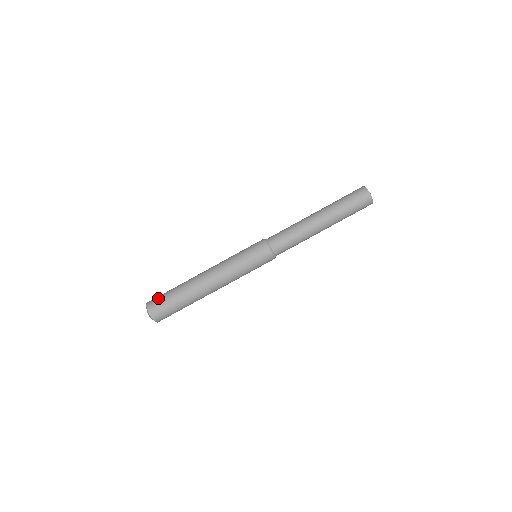
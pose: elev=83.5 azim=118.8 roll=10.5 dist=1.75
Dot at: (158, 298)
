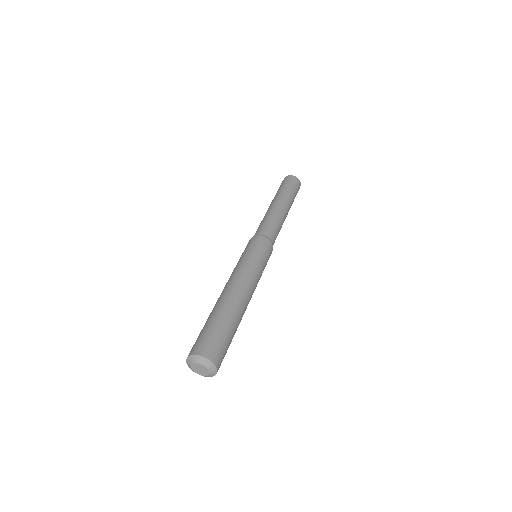
Dot at: (202, 338)
